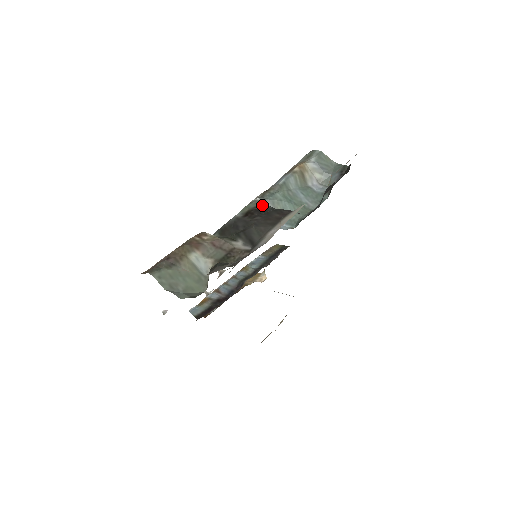
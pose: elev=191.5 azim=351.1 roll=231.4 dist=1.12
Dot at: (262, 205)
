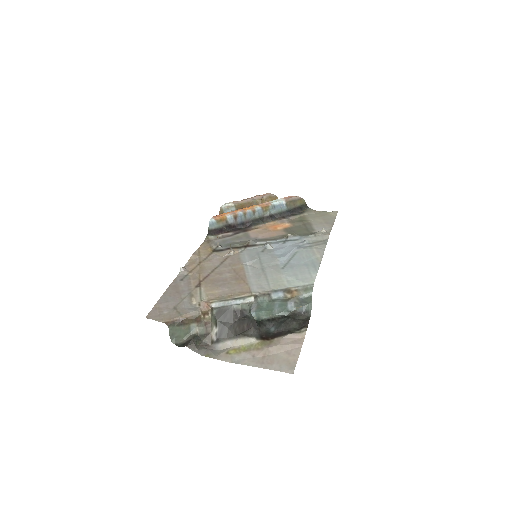
Dot at: (248, 311)
